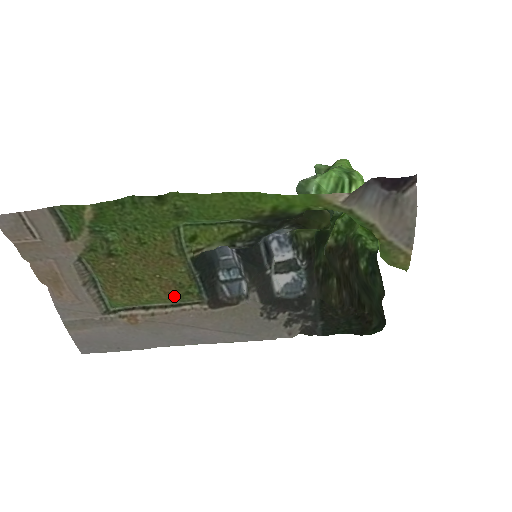
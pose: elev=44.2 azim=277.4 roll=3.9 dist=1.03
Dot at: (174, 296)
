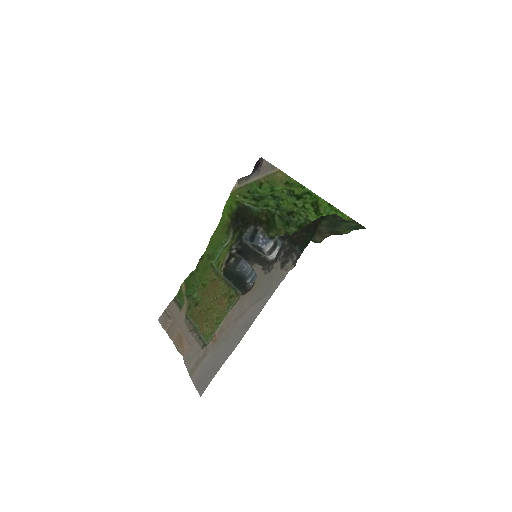
Dot at: (226, 304)
